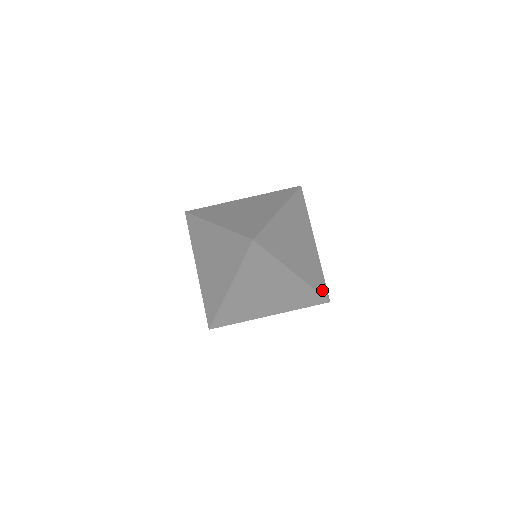
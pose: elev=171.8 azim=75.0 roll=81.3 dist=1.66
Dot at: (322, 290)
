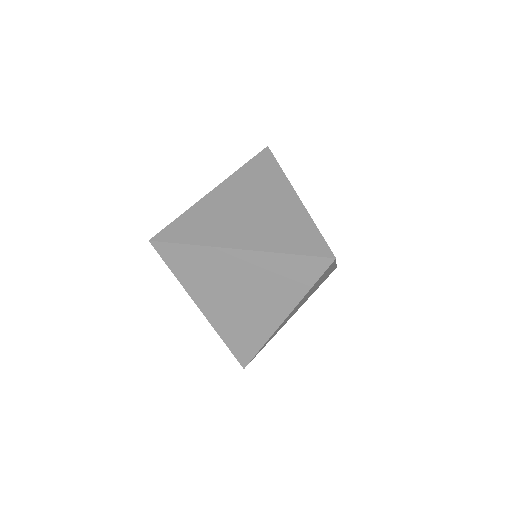
Dot at: occluded
